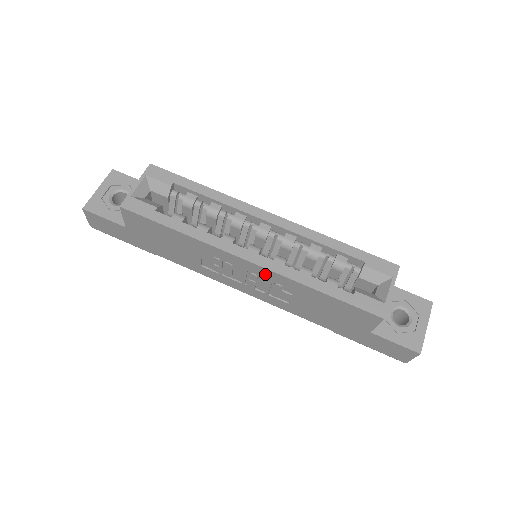
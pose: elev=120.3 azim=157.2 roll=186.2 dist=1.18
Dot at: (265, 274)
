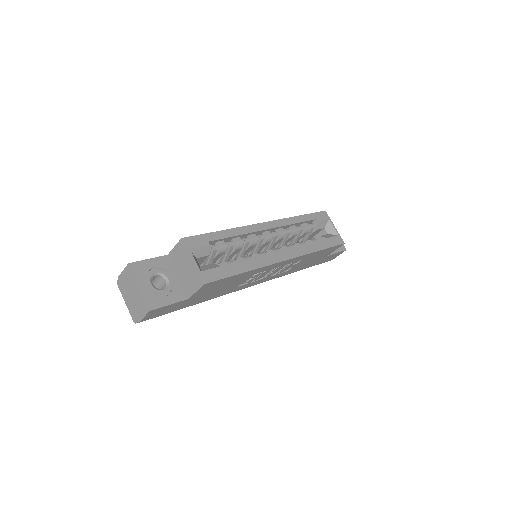
Dot at: (290, 262)
